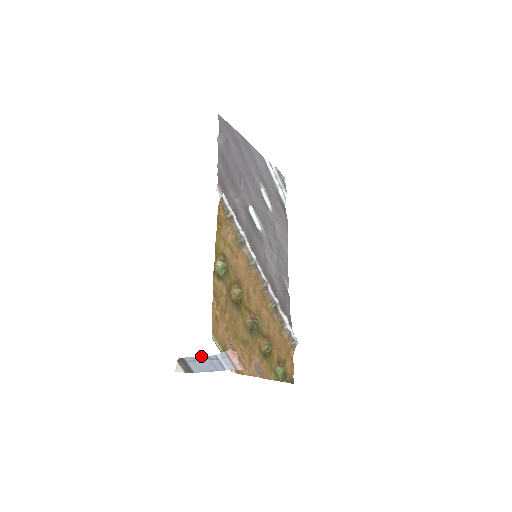
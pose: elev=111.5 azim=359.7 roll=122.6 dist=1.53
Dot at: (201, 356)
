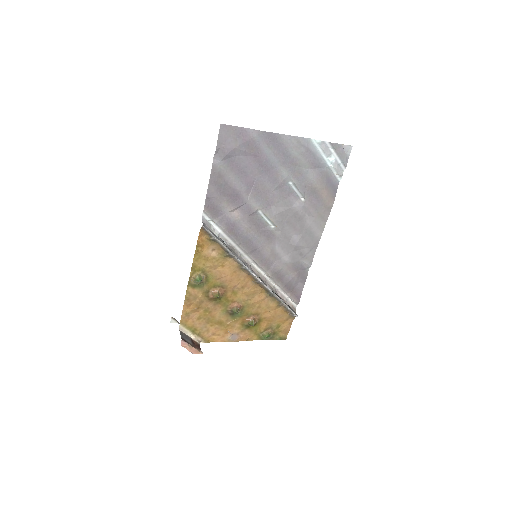
Dot at: occluded
